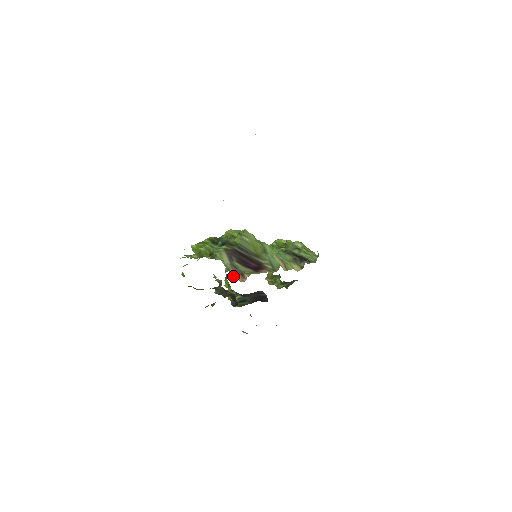
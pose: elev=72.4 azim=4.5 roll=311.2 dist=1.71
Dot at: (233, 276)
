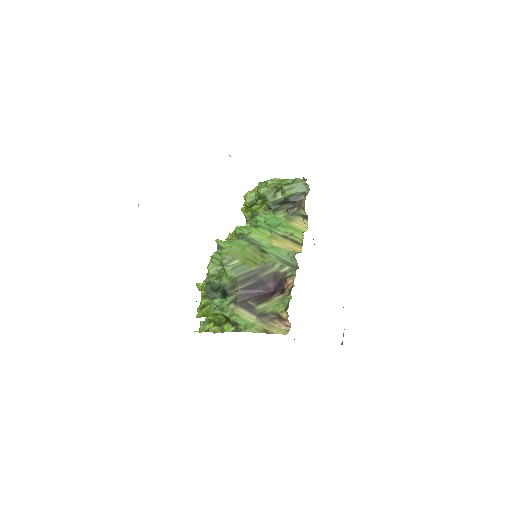
Dot at: occluded
